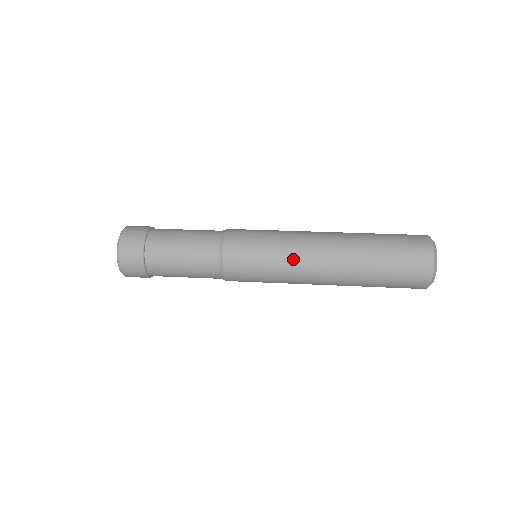
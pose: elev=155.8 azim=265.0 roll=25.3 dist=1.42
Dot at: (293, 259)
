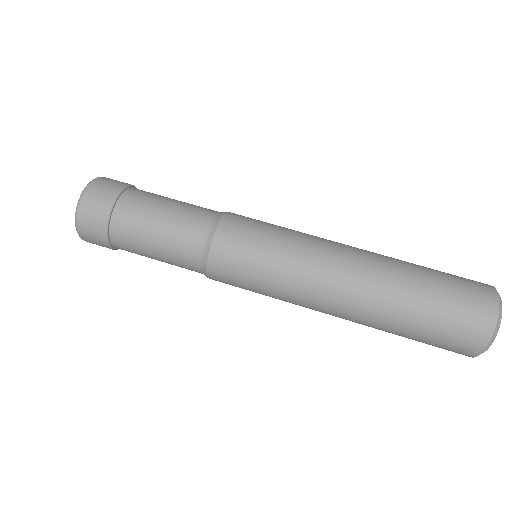
Dot at: (298, 288)
